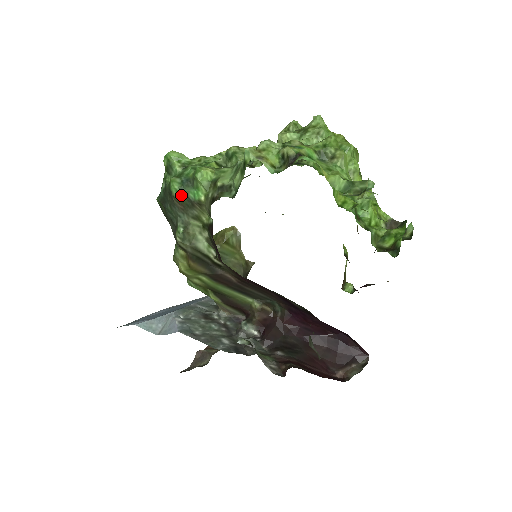
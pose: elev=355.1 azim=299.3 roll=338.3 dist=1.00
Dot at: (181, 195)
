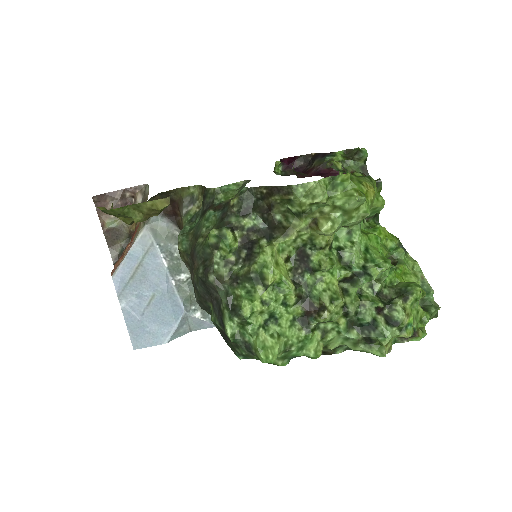
Dot at: occluded
